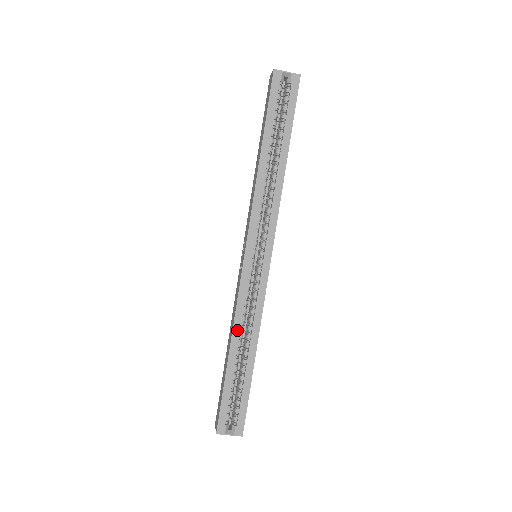
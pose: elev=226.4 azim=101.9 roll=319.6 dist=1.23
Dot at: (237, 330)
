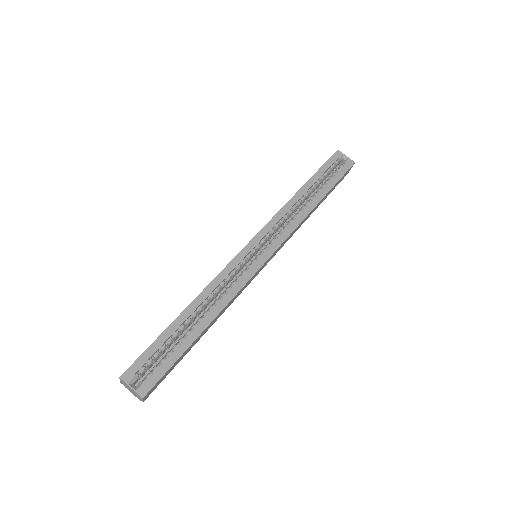
Dot at: (205, 294)
